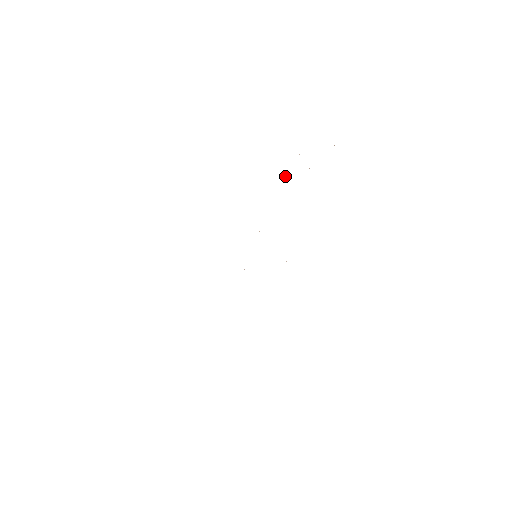
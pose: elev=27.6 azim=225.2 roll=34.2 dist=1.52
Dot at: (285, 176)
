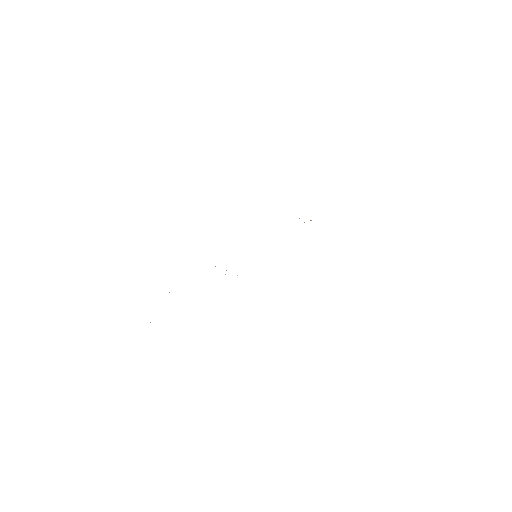
Dot at: occluded
